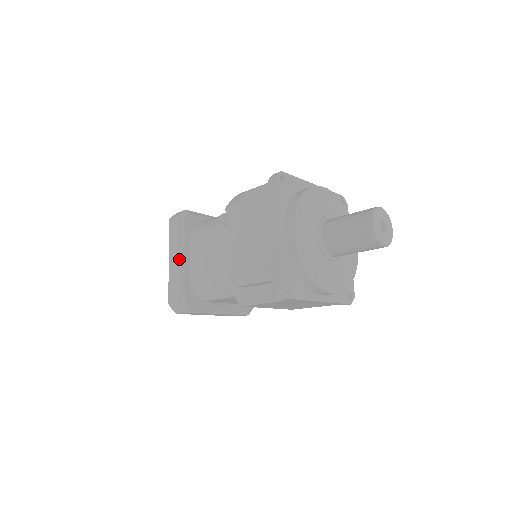
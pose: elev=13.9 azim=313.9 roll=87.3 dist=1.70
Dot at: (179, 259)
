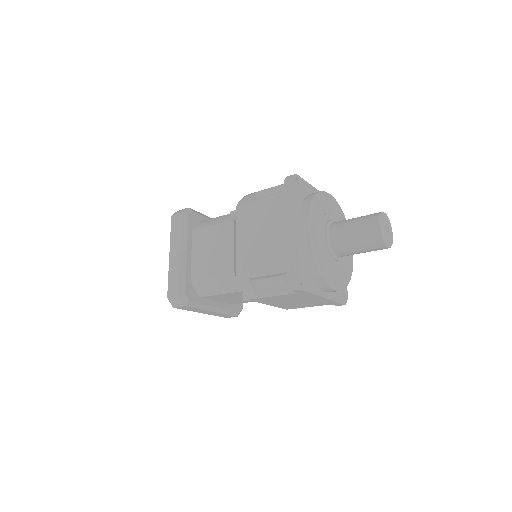
Dot at: (181, 254)
